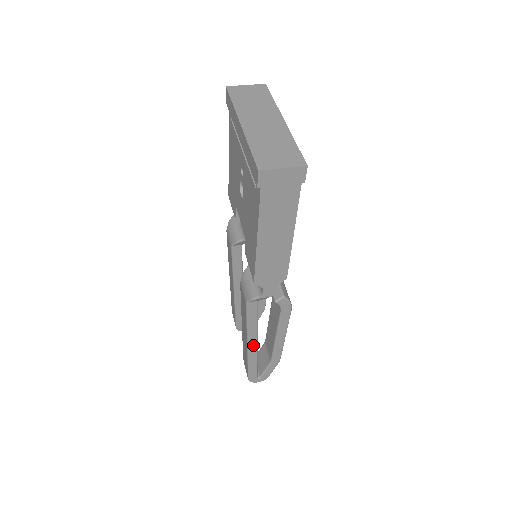
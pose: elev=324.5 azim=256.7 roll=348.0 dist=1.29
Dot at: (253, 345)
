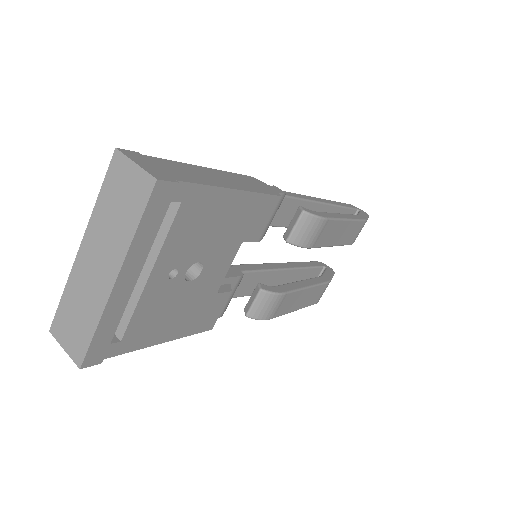
Dot at: occluded
